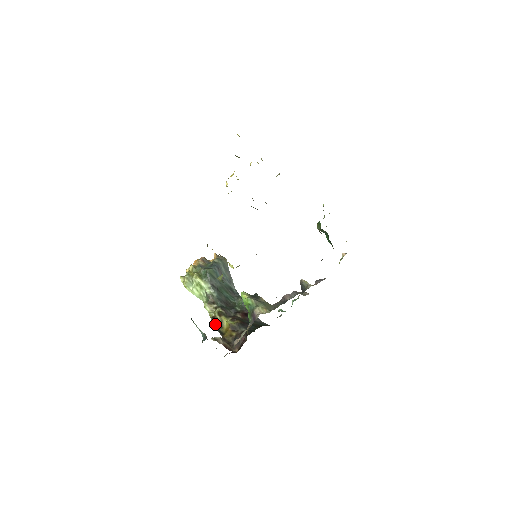
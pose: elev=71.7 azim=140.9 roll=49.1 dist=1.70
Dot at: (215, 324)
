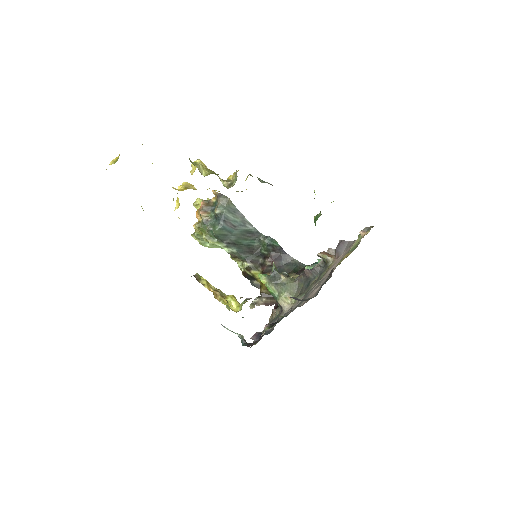
Dot at: (248, 279)
